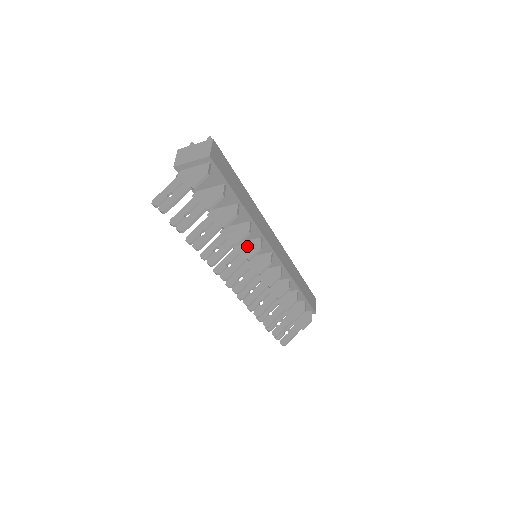
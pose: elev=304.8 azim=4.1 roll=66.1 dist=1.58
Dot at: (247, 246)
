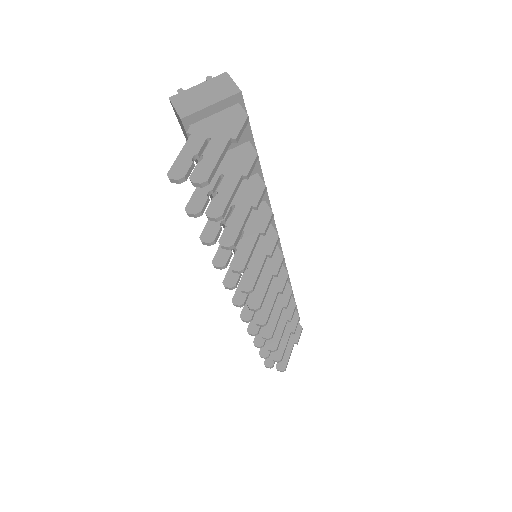
Dot at: occluded
